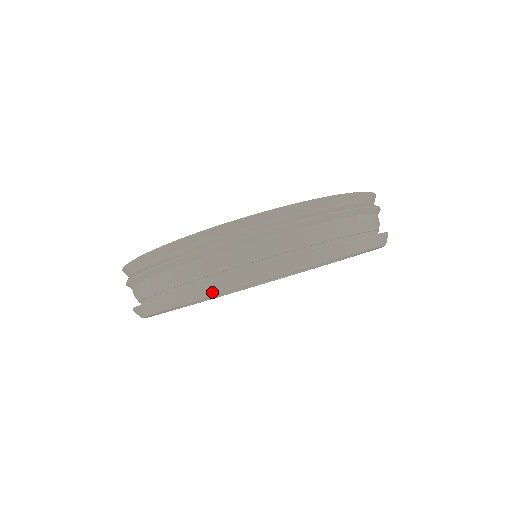
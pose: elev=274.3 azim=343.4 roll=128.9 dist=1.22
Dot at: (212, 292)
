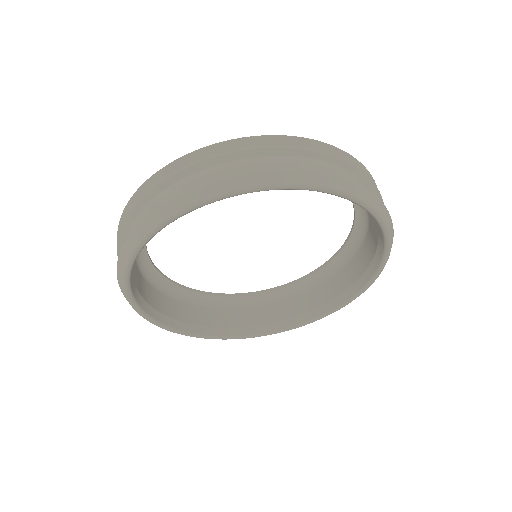
Dot at: (154, 223)
